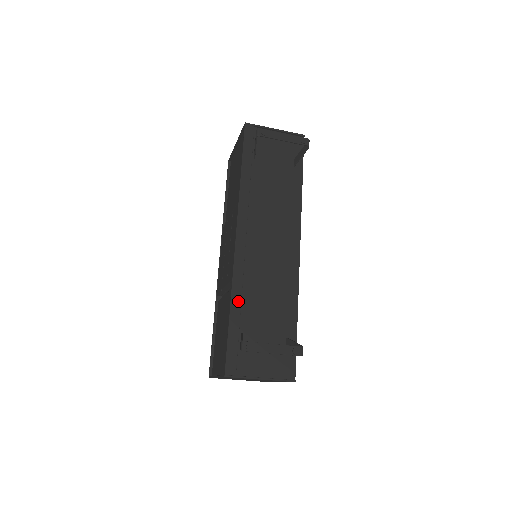
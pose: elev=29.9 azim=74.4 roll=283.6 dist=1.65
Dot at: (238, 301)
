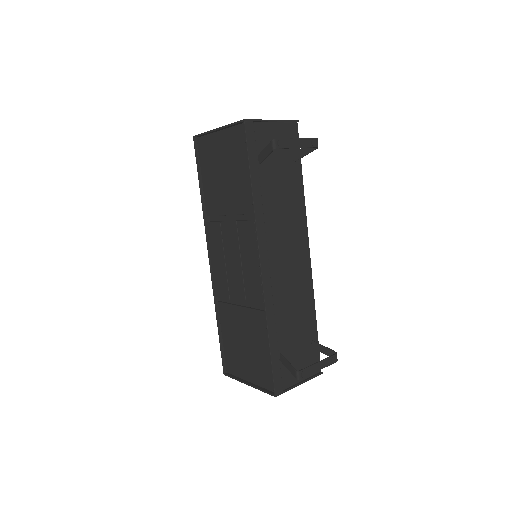
Dot at: (273, 326)
